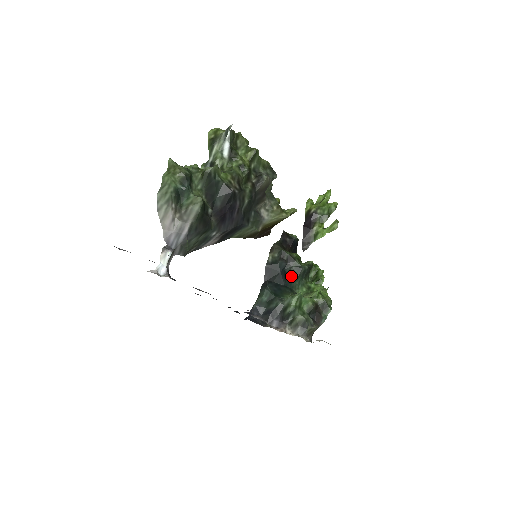
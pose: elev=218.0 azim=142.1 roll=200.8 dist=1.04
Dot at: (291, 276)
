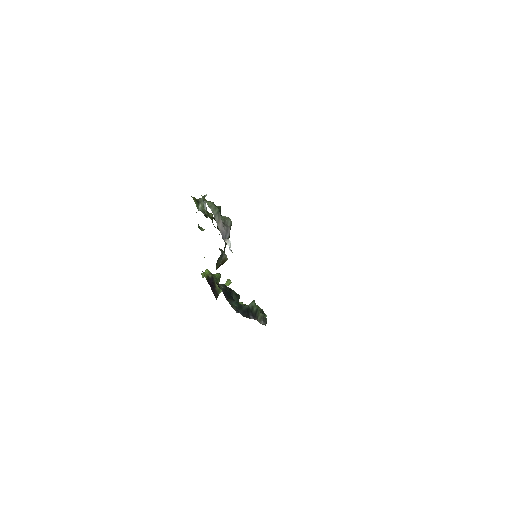
Dot at: occluded
